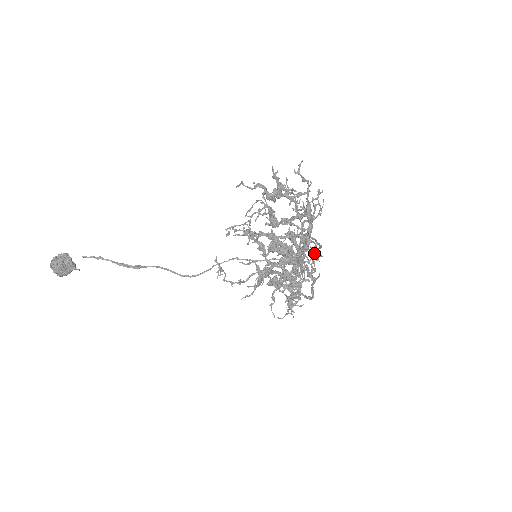
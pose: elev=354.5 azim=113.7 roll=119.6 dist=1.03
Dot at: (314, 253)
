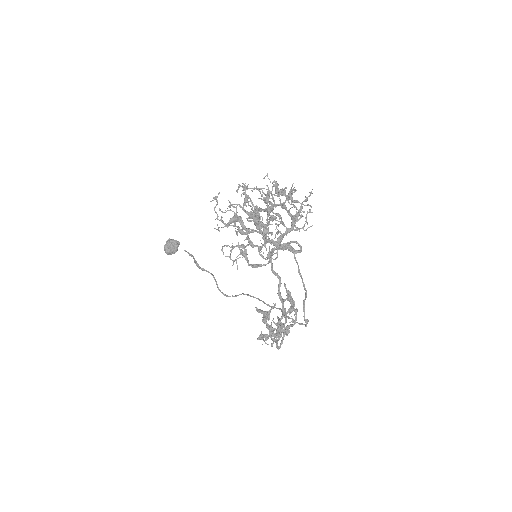
Dot at: (304, 308)
